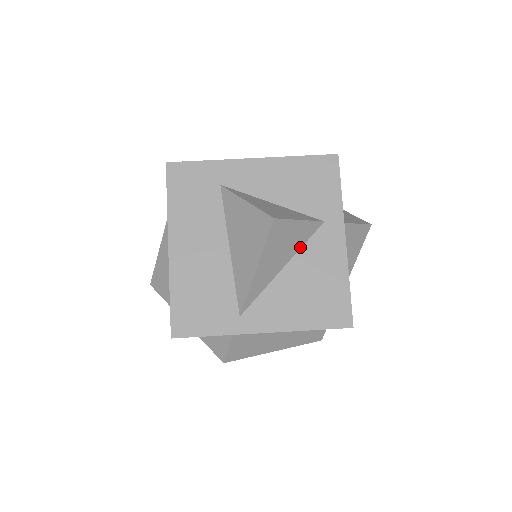
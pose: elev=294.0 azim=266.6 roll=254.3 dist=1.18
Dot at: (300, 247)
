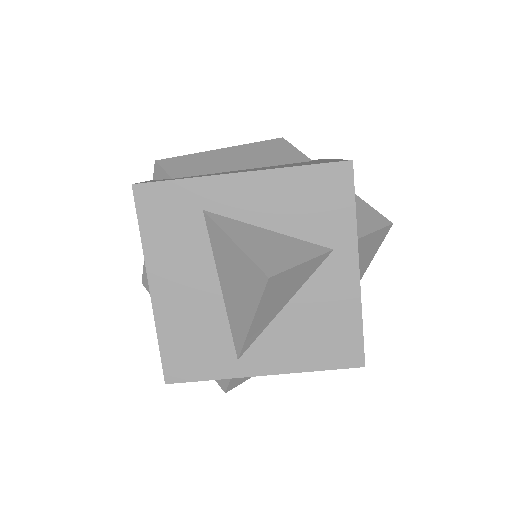
Dot at: (304, 282)
